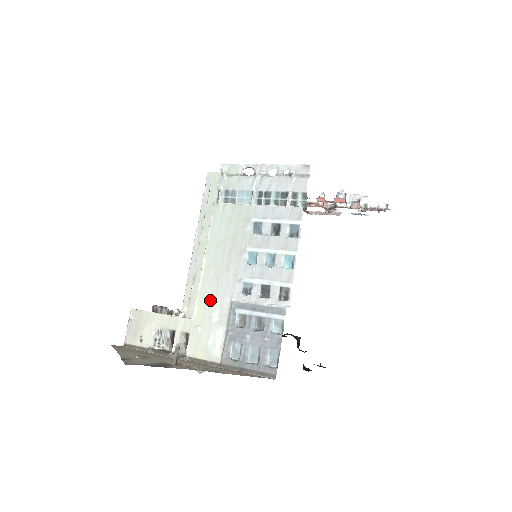
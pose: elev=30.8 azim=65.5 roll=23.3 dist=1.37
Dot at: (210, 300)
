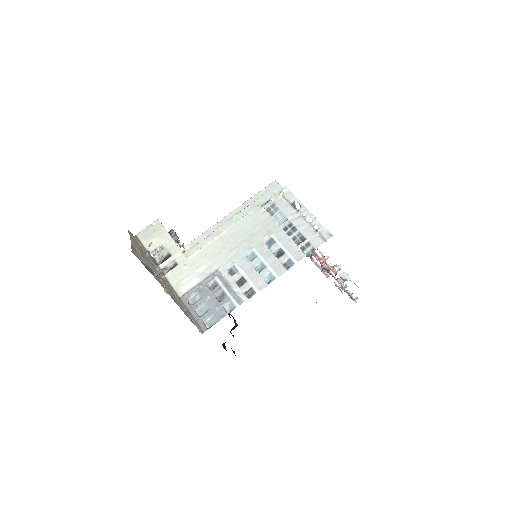
Dot at: (207, 257)
